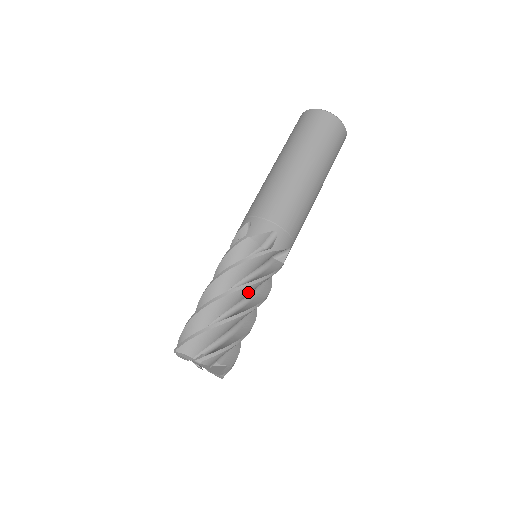
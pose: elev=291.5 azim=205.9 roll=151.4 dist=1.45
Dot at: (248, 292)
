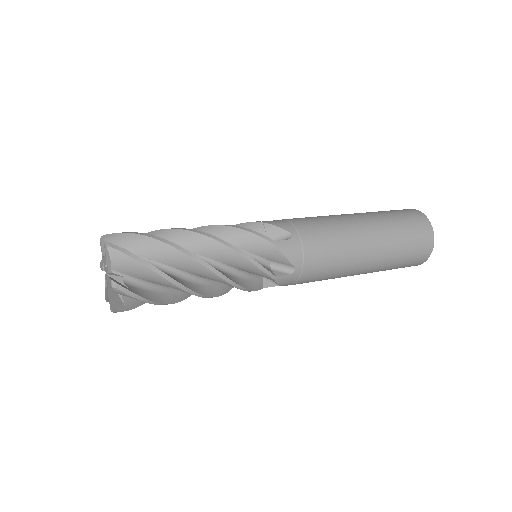
Dot at: occluded
